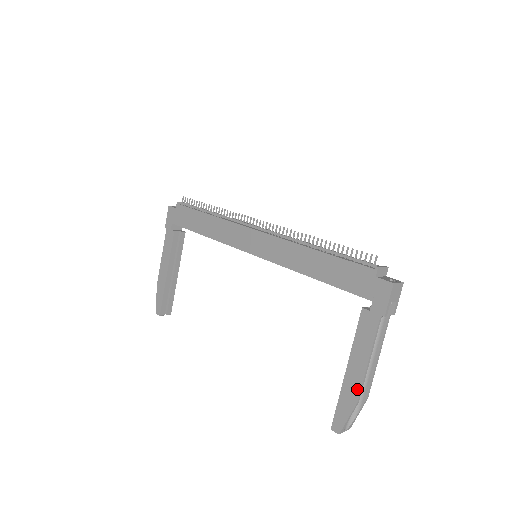
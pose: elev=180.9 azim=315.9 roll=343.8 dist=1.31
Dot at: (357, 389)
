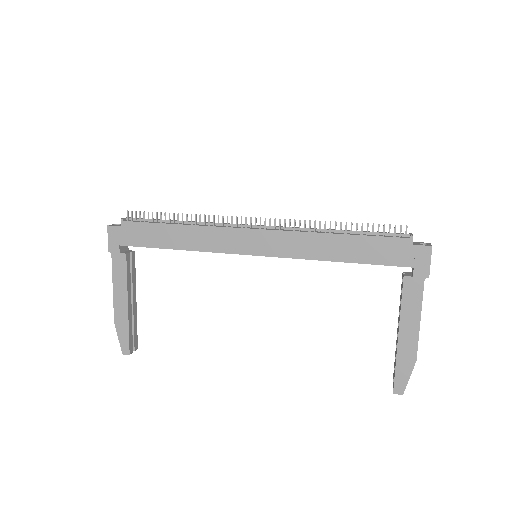
Dot at: (414, 349)
